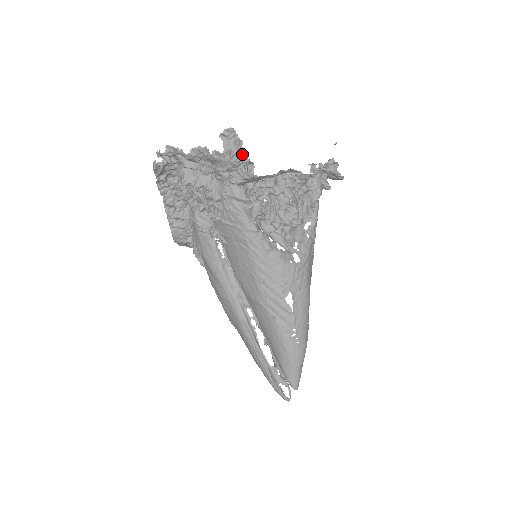
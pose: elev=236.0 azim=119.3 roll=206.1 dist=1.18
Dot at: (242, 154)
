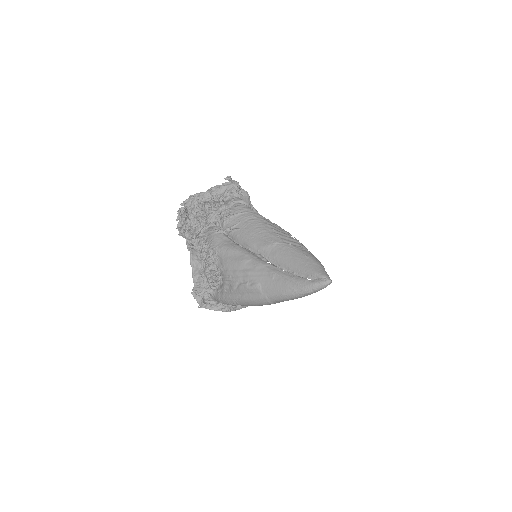
Dot at: (238, 185)
